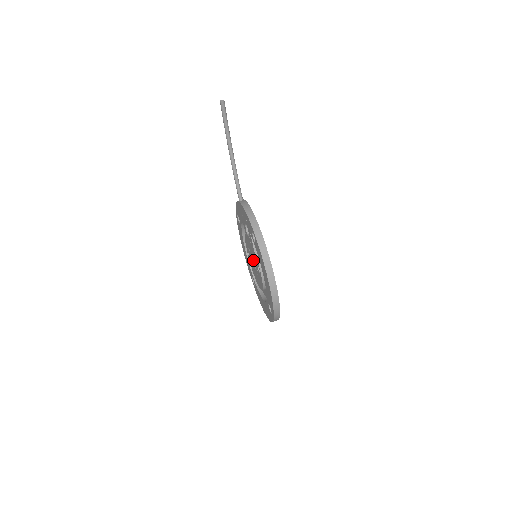
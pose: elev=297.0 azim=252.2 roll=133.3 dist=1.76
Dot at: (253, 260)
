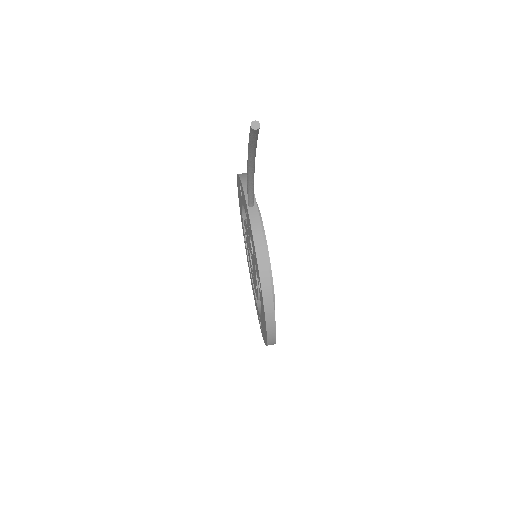
Dot at: occluded
